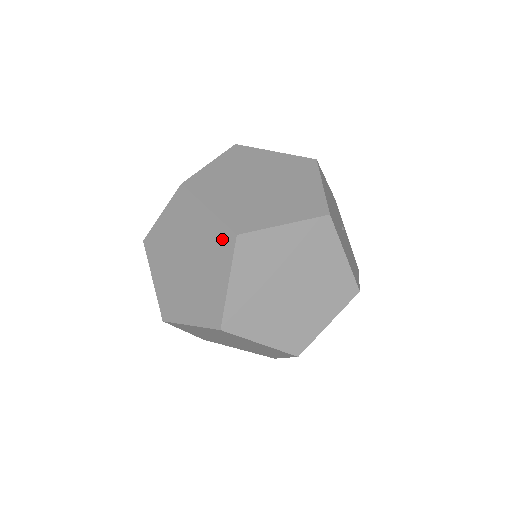
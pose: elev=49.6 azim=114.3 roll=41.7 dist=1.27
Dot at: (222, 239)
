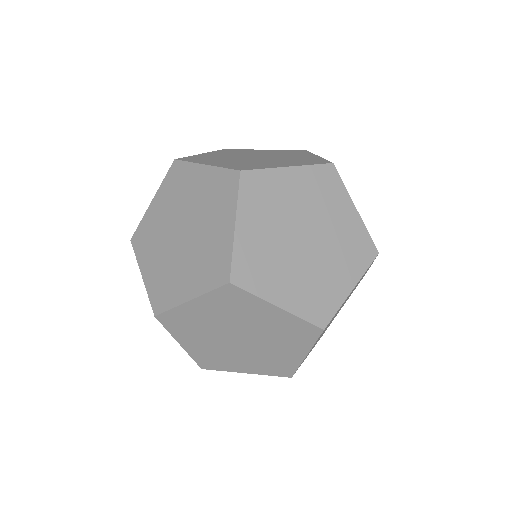
Dot at: (224, 184)
